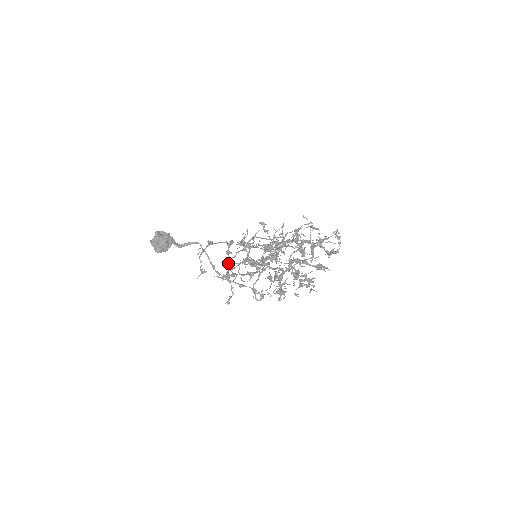
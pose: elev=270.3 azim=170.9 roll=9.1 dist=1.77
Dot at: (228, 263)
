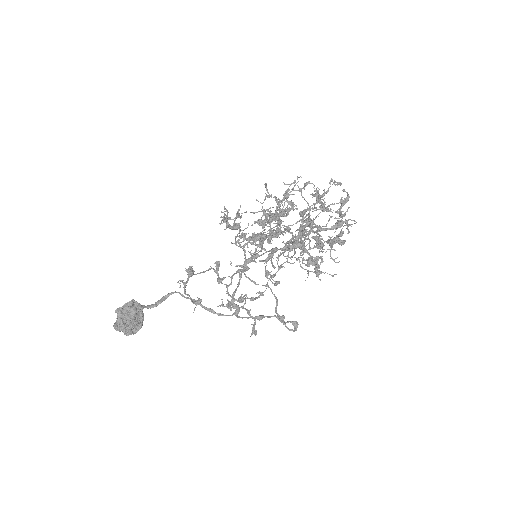
Dot at: occluded
